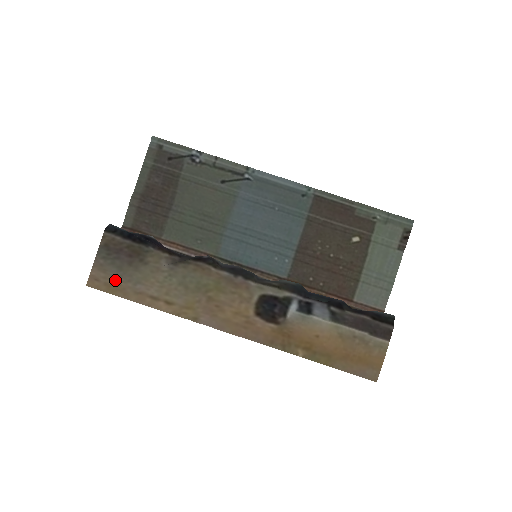
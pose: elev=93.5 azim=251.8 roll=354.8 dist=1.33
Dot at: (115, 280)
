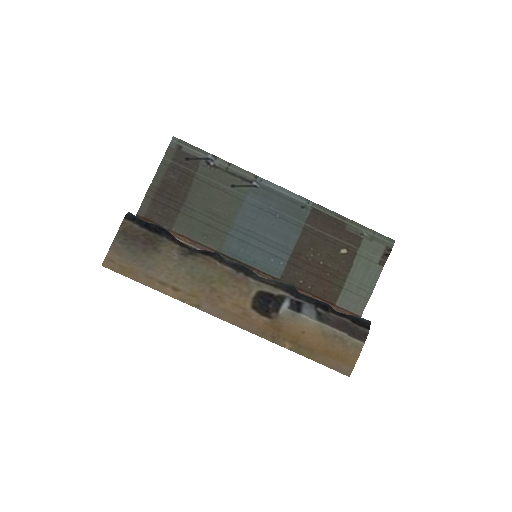
Dot at: (129, 263)
